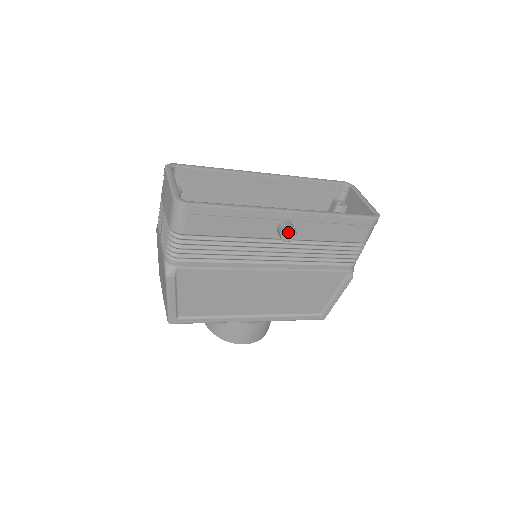
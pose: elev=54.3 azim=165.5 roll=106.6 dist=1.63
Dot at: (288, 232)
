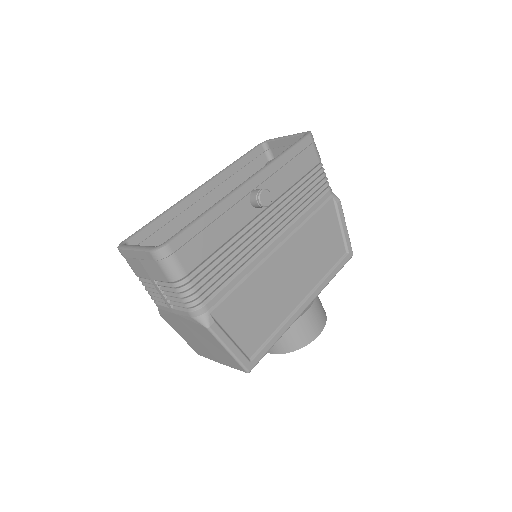
Dot at: (263, 196)
